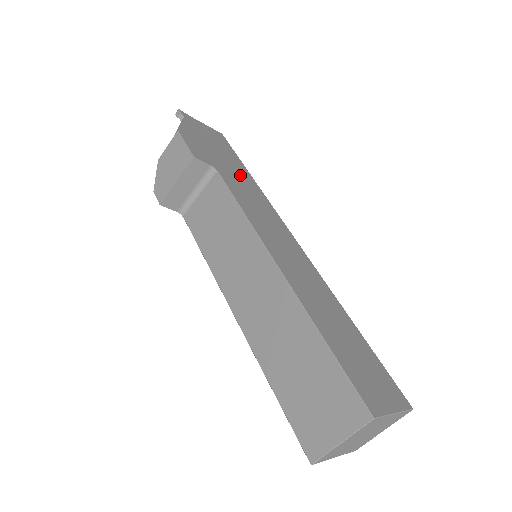
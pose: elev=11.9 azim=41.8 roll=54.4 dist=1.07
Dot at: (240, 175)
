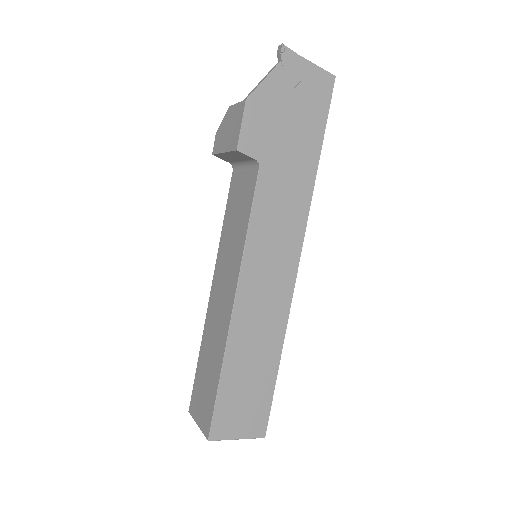
Dot at: (297, 165)
